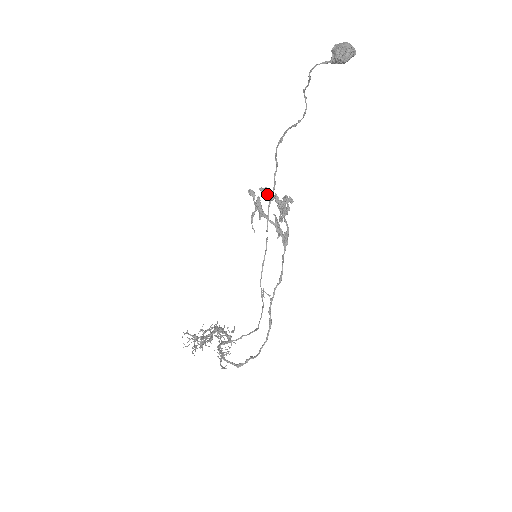
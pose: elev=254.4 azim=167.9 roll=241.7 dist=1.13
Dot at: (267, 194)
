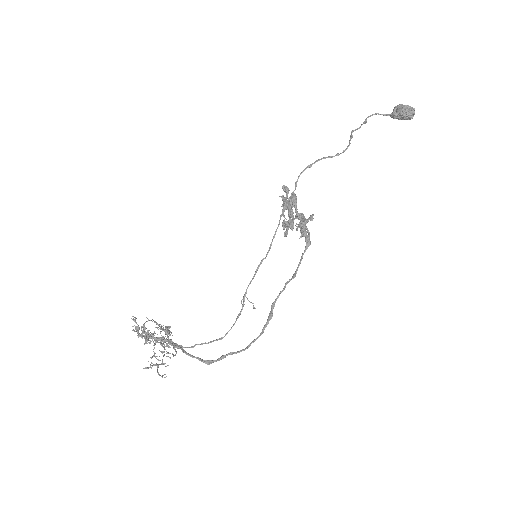
Dot at: occluded
